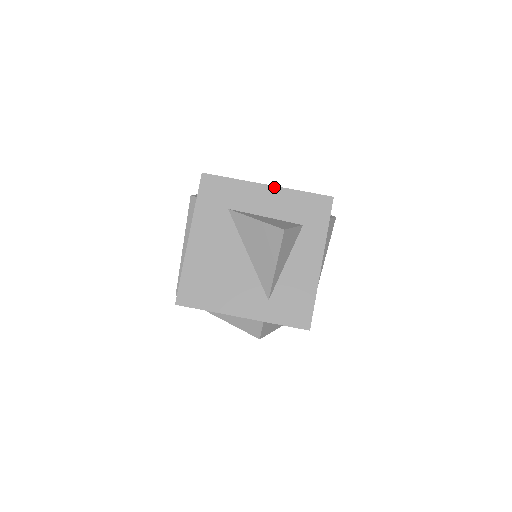
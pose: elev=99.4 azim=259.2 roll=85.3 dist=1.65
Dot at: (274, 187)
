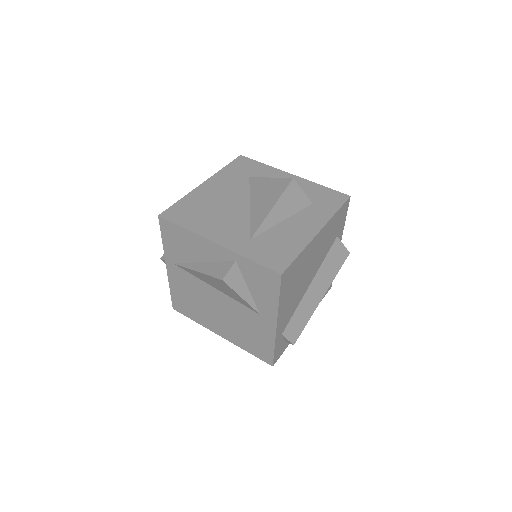
Dot at: (298, 177)
